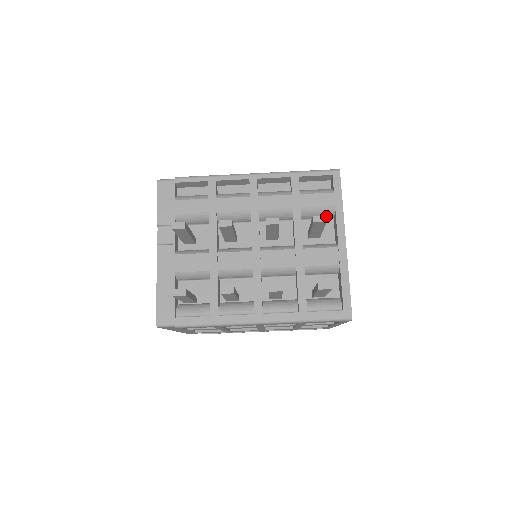
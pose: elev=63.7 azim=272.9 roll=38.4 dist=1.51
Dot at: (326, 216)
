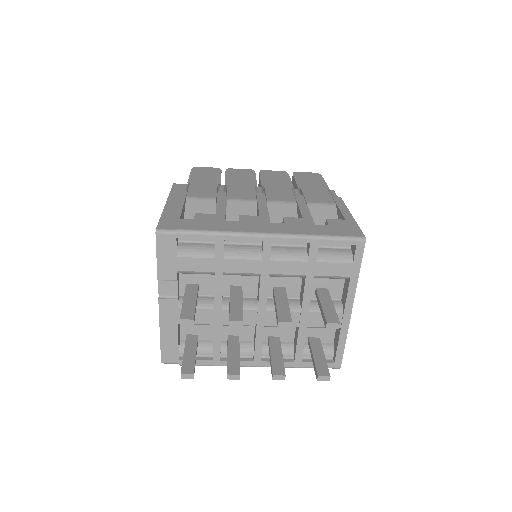
Dot at: occluded
